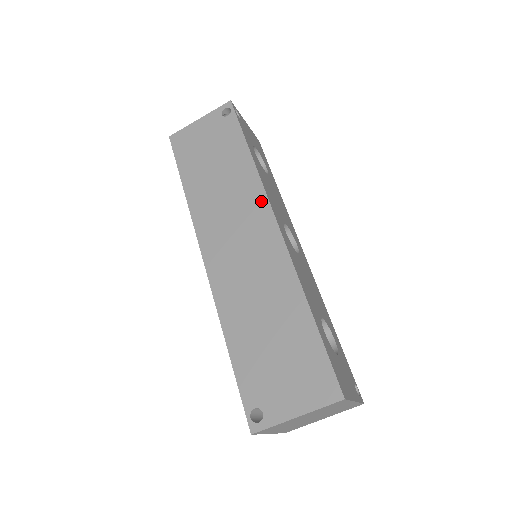
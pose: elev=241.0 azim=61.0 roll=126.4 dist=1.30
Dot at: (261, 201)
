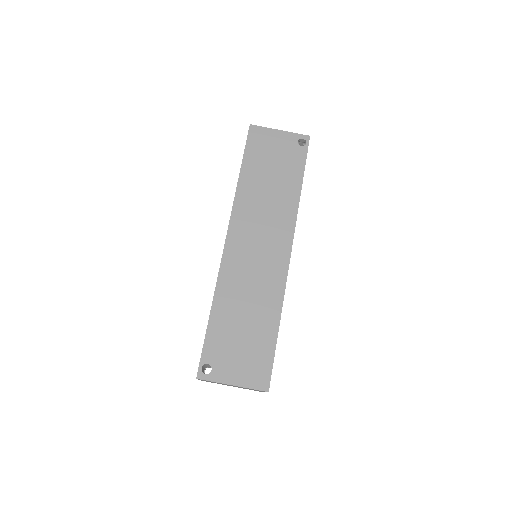
Dot at: (289, 229)
